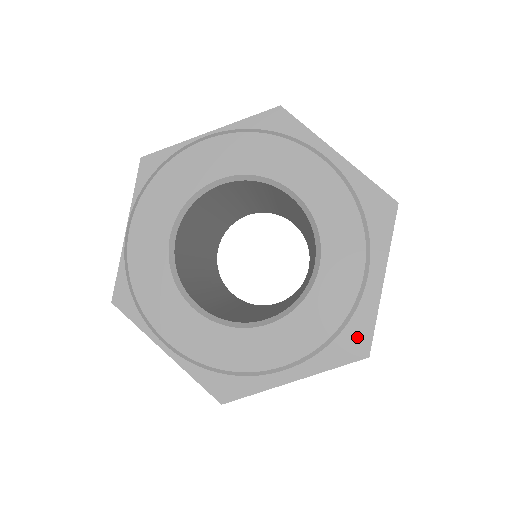
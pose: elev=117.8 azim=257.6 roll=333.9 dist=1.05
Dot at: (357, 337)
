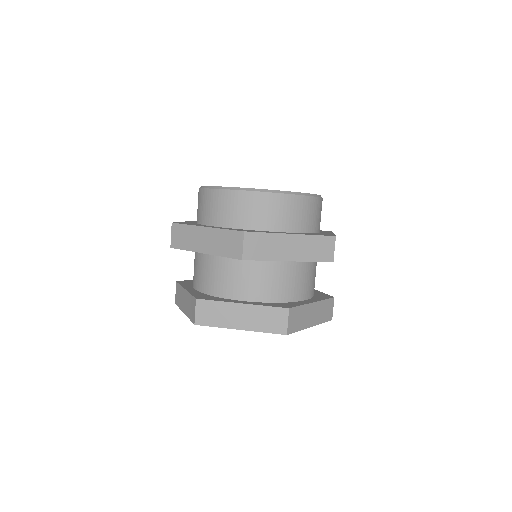
Dot at: occluded
